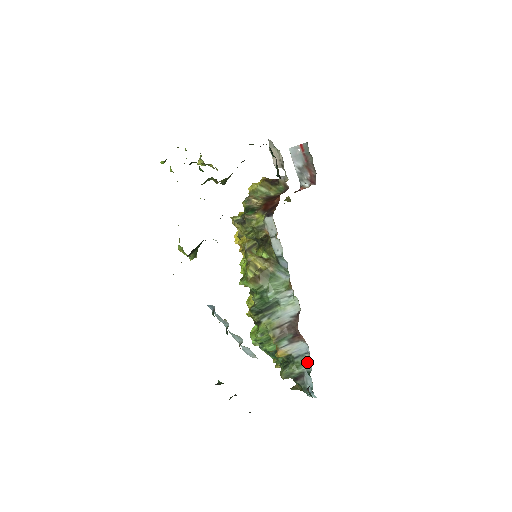
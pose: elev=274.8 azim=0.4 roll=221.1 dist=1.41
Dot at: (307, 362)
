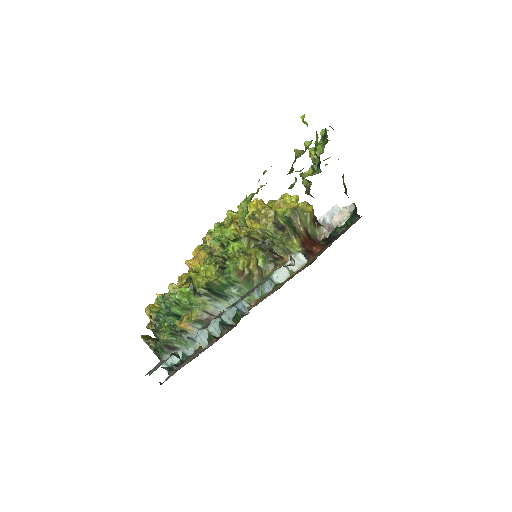
Dot at: (192, 348)
